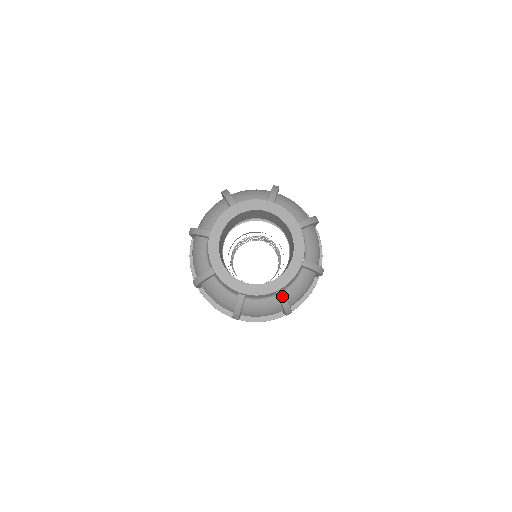
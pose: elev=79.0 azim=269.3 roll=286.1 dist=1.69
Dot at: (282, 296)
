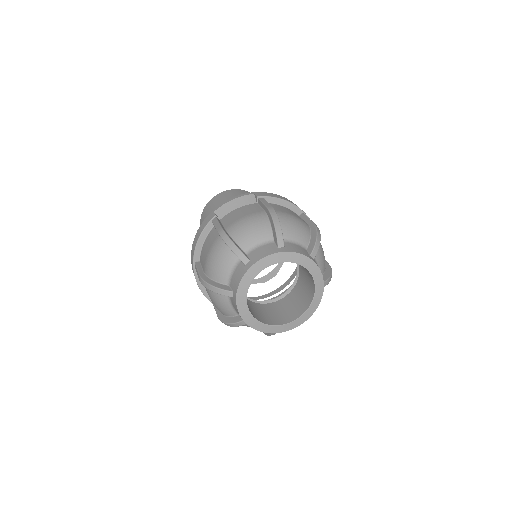
Dot at: occluded
